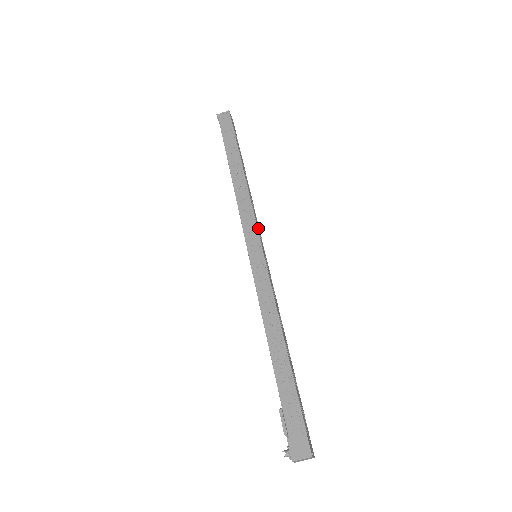
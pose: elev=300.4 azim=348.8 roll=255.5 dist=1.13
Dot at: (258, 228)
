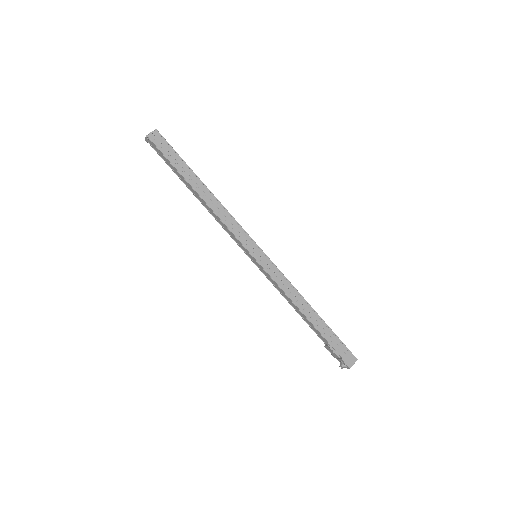
Dot at: (245, 234)
